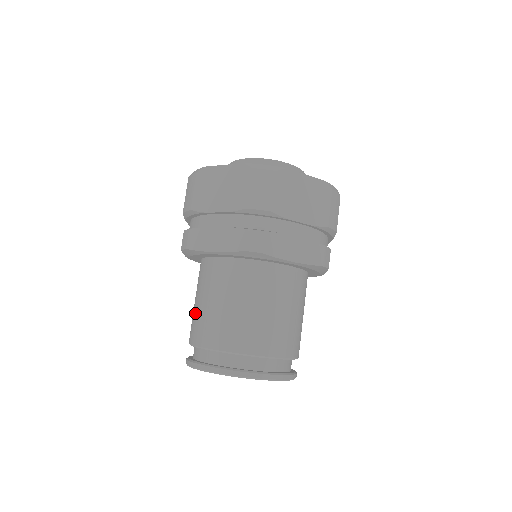
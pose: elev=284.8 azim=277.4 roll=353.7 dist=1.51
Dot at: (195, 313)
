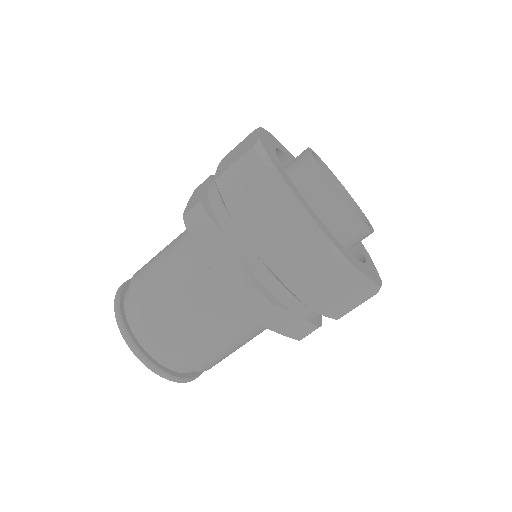
Dot at: (153, 274)
